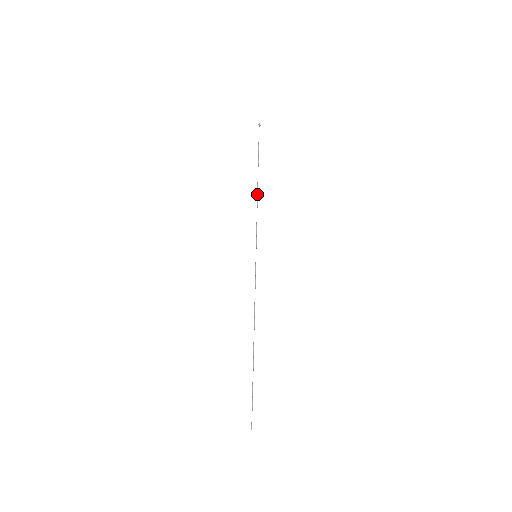
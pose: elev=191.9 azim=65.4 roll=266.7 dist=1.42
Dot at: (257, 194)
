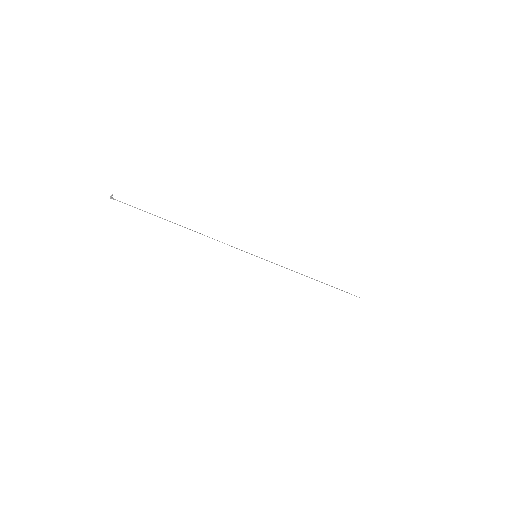
Dot at: occluded
